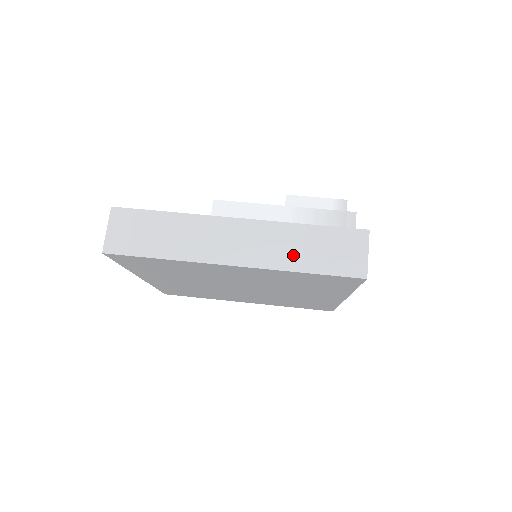
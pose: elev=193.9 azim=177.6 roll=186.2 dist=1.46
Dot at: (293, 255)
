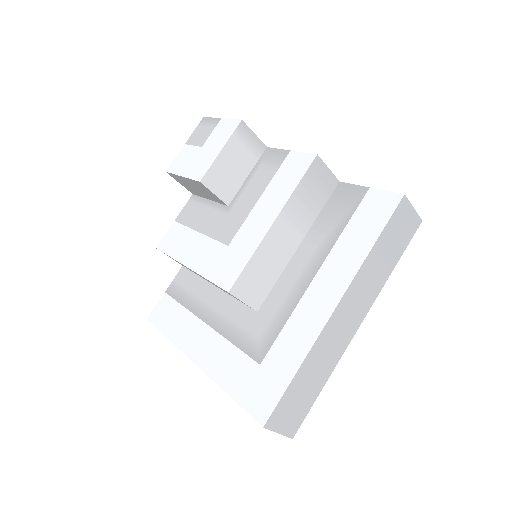
Dot at: (382, 271)
